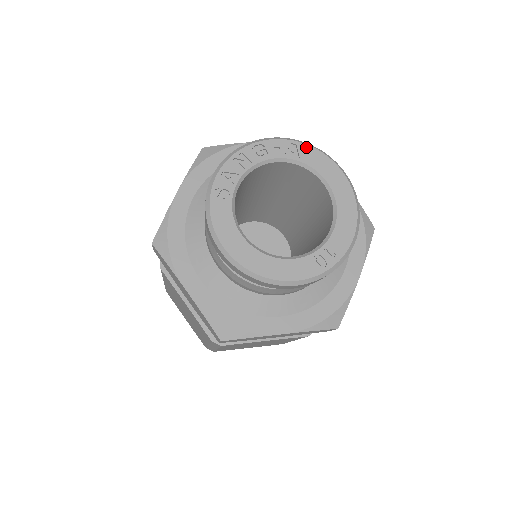
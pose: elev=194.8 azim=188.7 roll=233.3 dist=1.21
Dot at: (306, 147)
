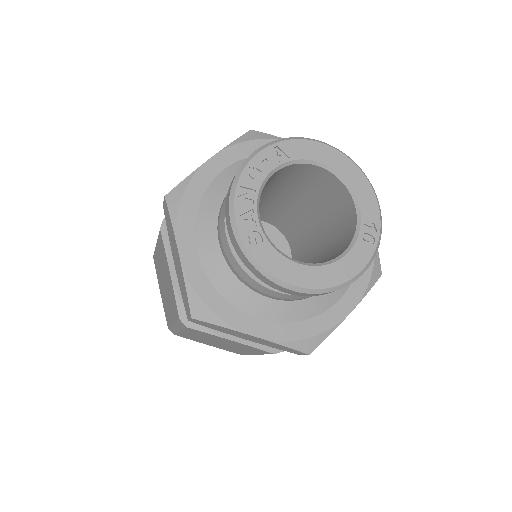
Dot at: (287, 143)
